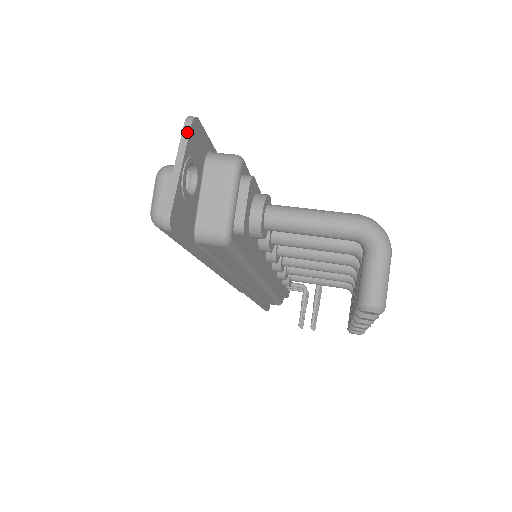
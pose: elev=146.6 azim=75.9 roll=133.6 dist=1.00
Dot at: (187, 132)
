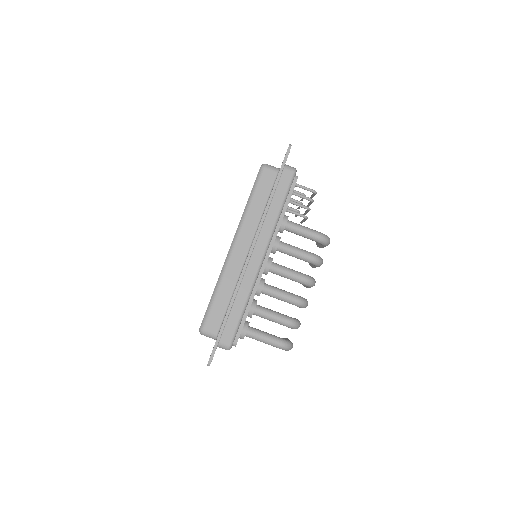
Dot at: occluded
